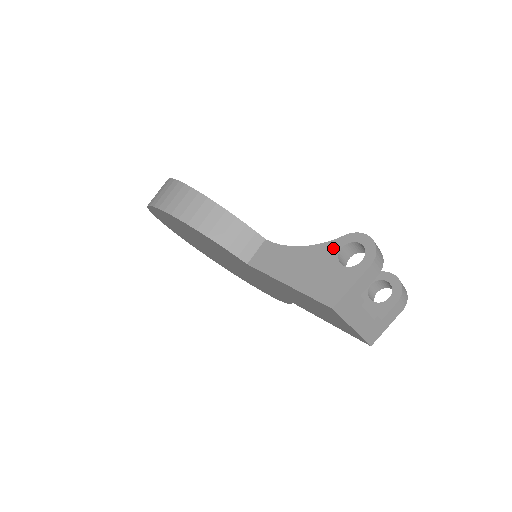
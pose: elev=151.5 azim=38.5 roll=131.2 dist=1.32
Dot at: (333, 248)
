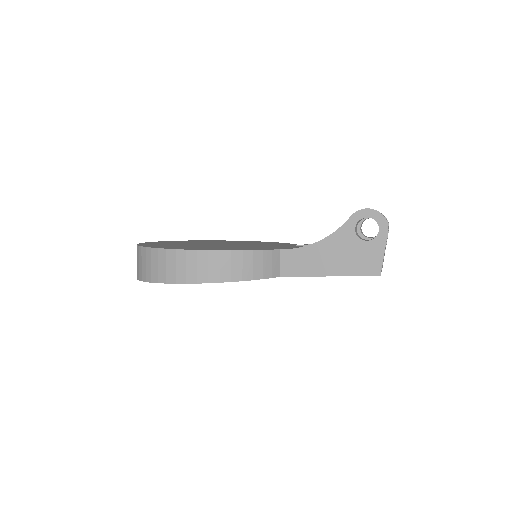
Dot at: (348, 231)
